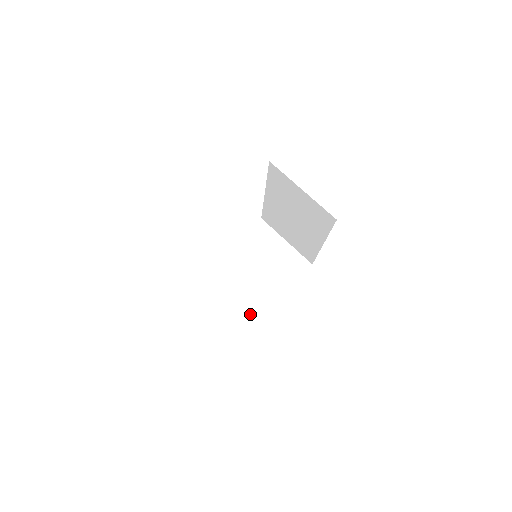
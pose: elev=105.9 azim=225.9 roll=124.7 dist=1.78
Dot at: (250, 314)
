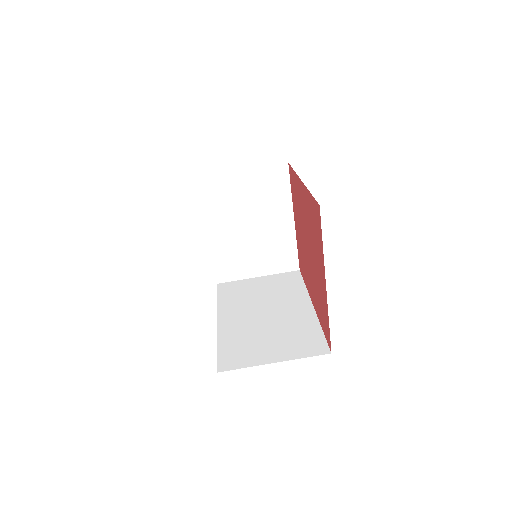
Dot at: (286, 256)
